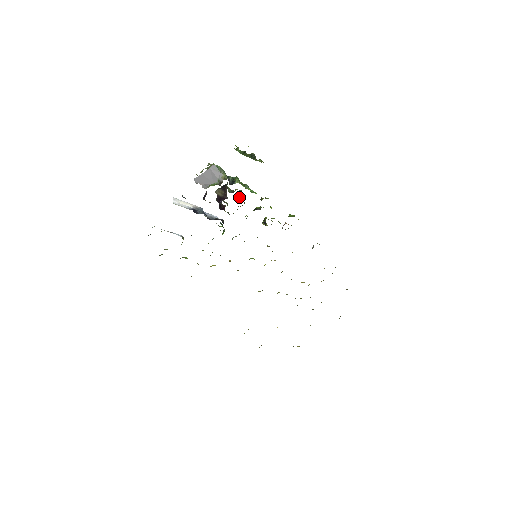
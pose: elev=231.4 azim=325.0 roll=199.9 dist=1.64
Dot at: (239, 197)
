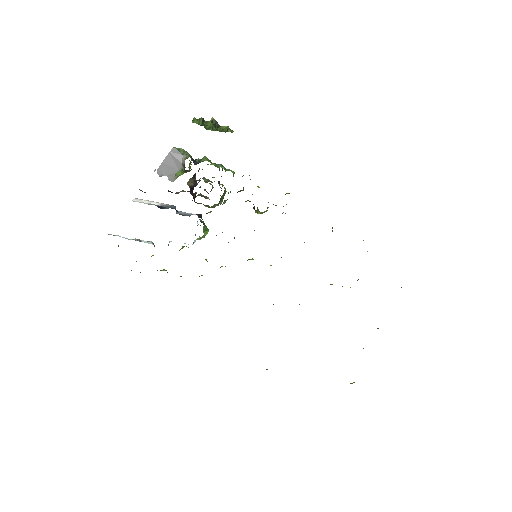
Dot at: occluded
